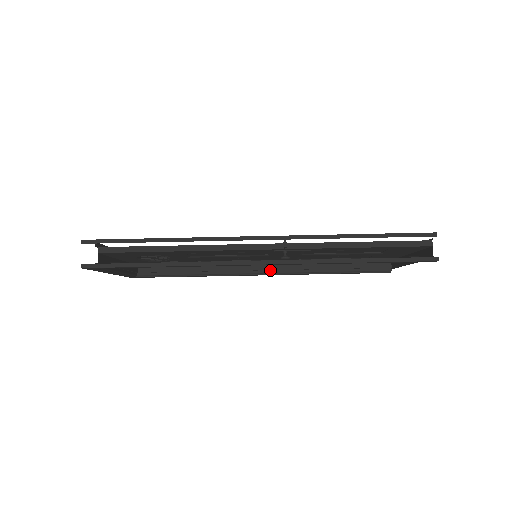
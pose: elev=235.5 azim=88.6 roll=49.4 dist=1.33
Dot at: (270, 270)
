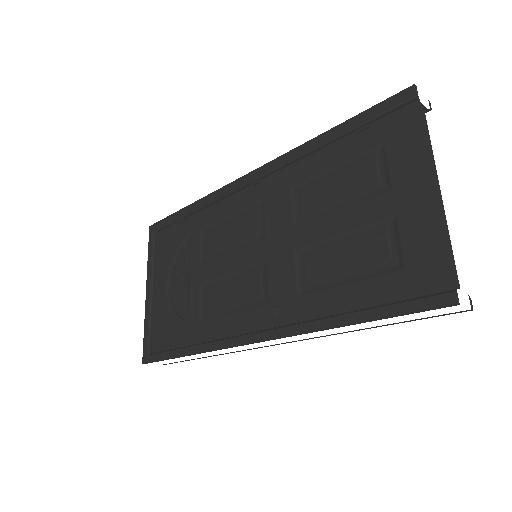
Dot at: occluded
